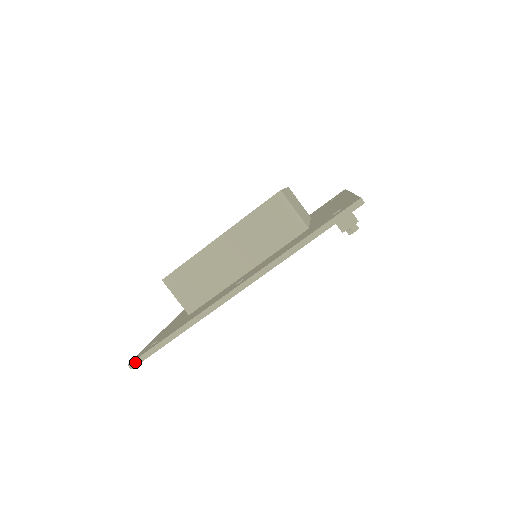
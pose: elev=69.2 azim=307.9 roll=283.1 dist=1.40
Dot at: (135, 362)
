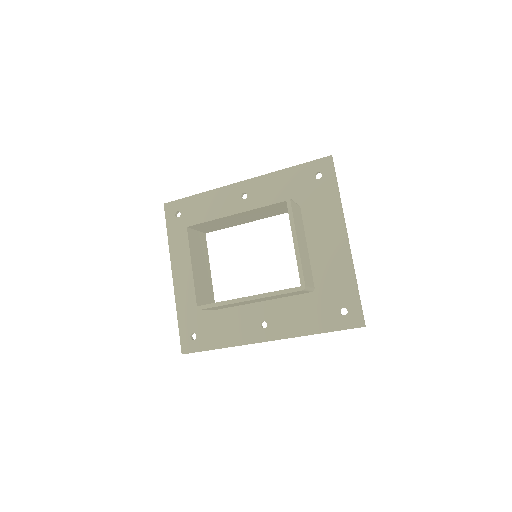
Dot at: occluded
